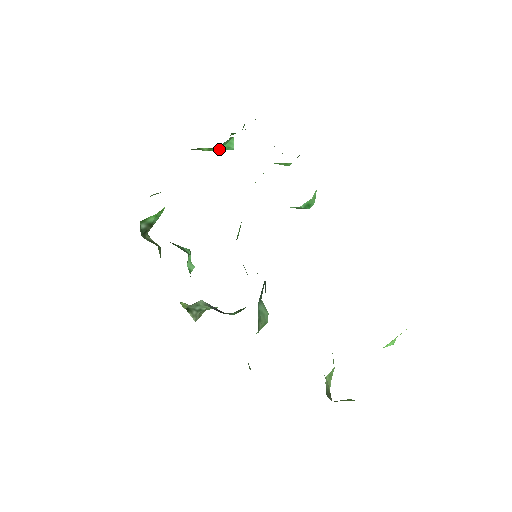
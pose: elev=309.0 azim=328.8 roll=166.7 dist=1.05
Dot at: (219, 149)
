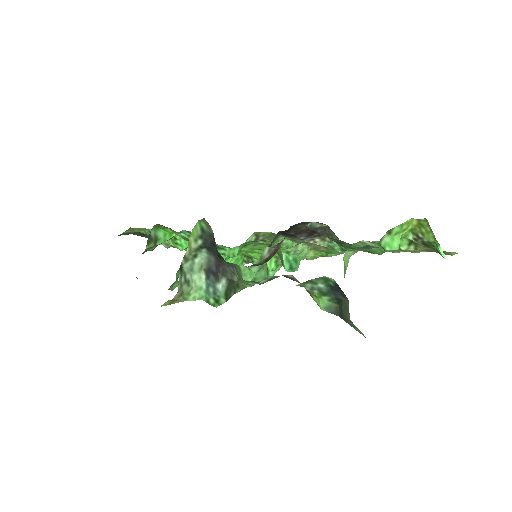
Dot at: occluded
